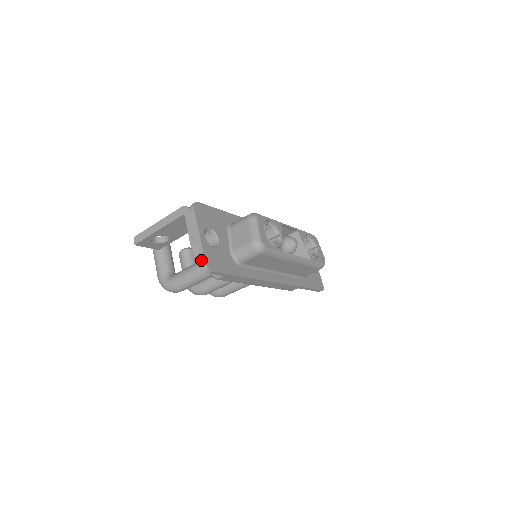
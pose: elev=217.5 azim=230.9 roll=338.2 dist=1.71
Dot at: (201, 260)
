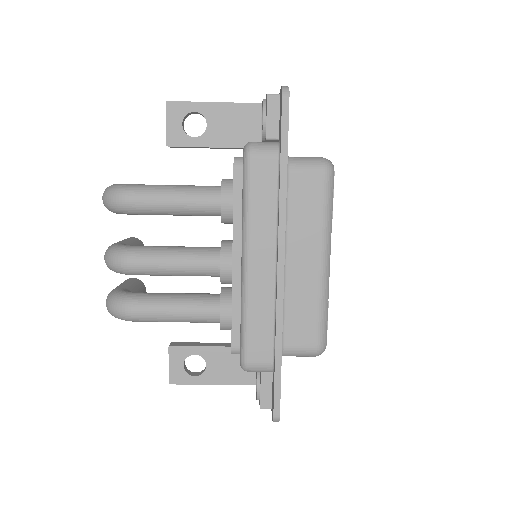
Dot at: occluded
